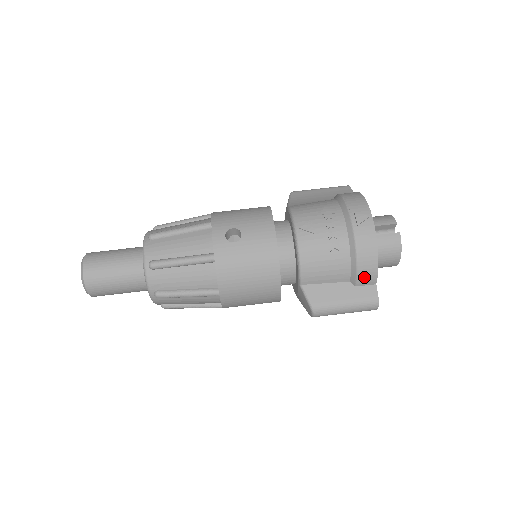
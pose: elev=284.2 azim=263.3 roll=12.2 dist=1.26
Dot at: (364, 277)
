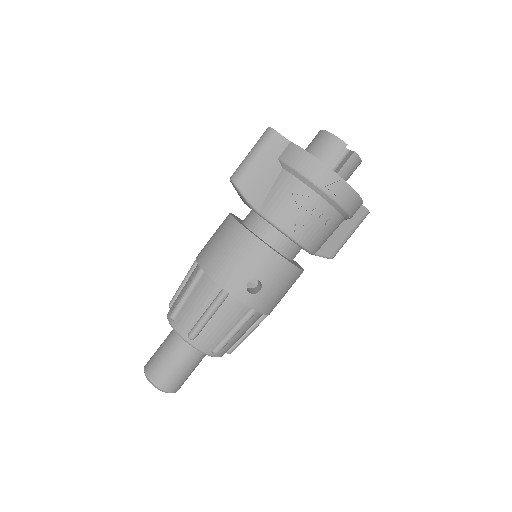
Dot at: occluded
